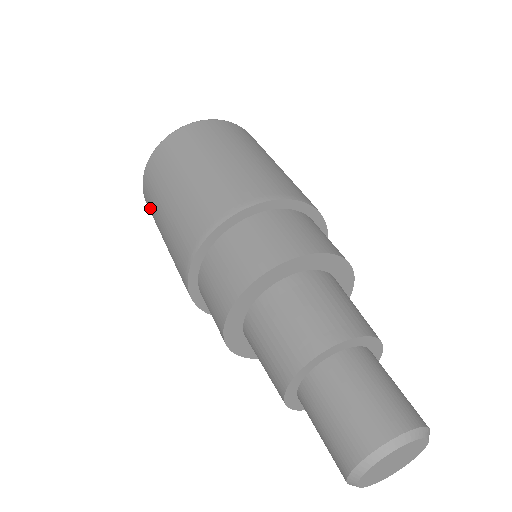
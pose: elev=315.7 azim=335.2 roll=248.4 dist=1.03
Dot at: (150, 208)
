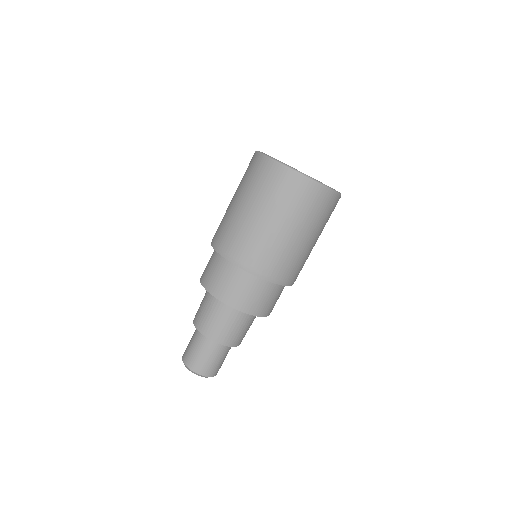
Dot at: occluded
